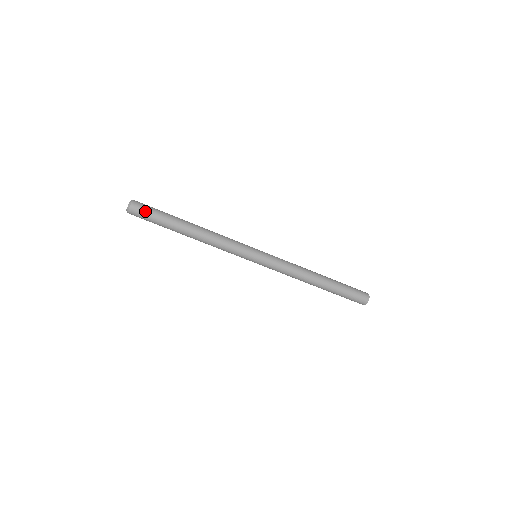
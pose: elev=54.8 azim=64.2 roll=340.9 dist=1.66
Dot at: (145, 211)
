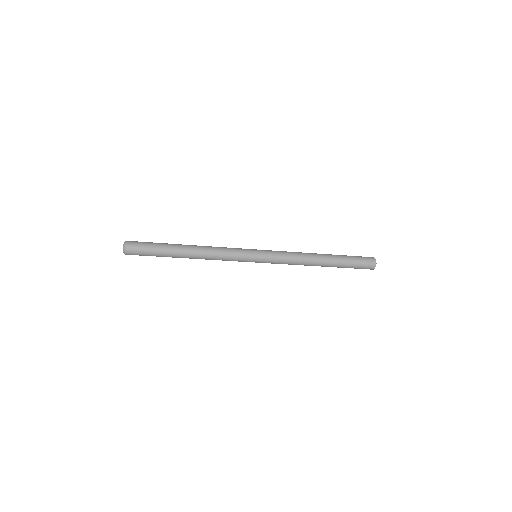
Dot at: (140, 249)
